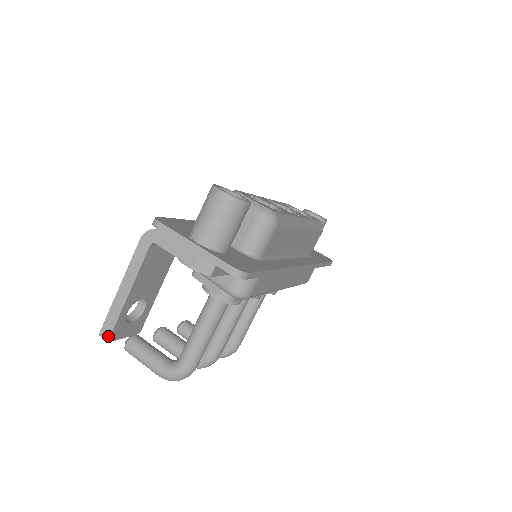
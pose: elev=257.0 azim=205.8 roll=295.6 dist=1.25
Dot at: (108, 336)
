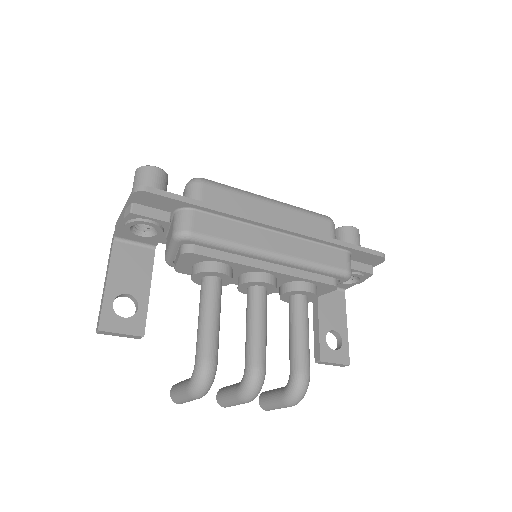
Dot at: (98, 325)
